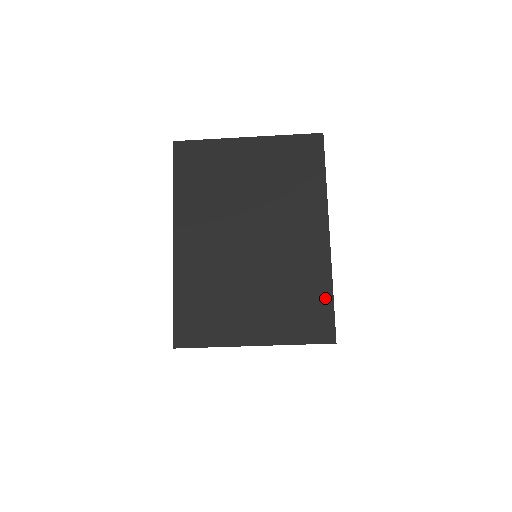
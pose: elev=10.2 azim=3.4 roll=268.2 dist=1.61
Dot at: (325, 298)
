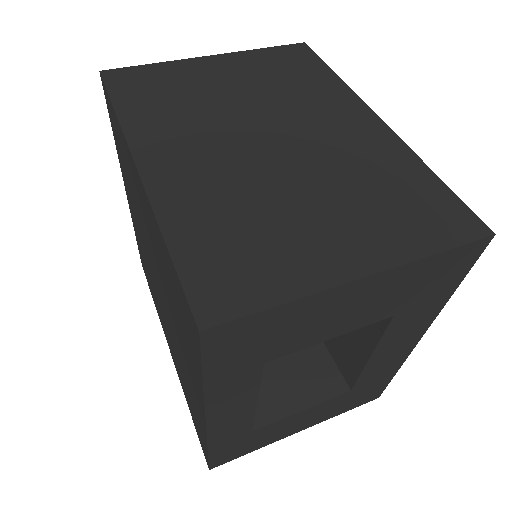
Dot at: (430, 183)
